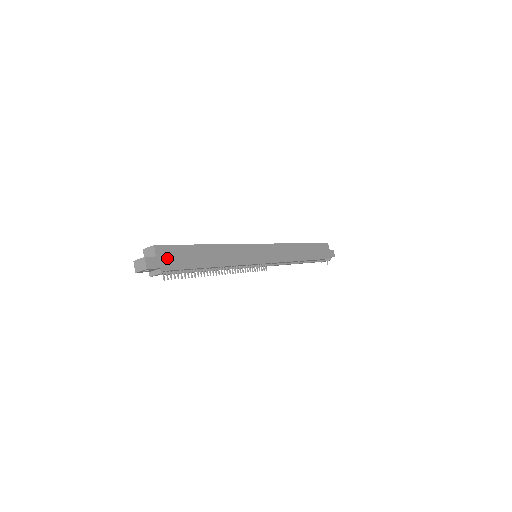
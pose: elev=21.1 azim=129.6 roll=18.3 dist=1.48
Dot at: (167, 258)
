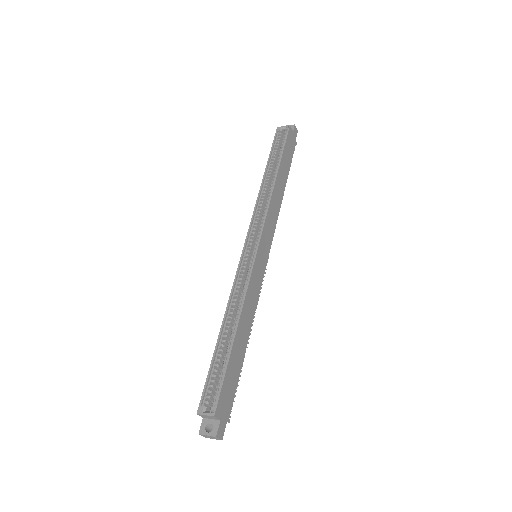
Dot at: (225, 405)
